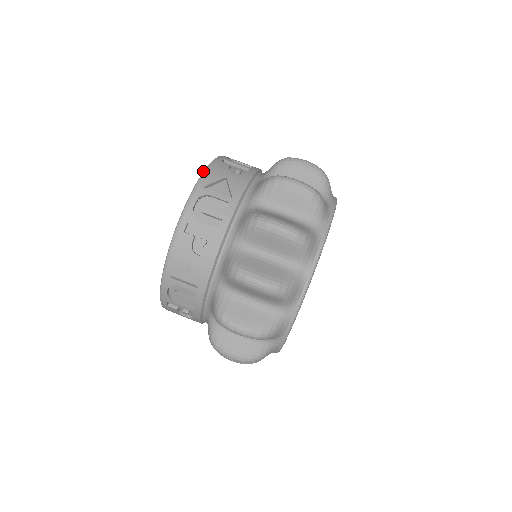
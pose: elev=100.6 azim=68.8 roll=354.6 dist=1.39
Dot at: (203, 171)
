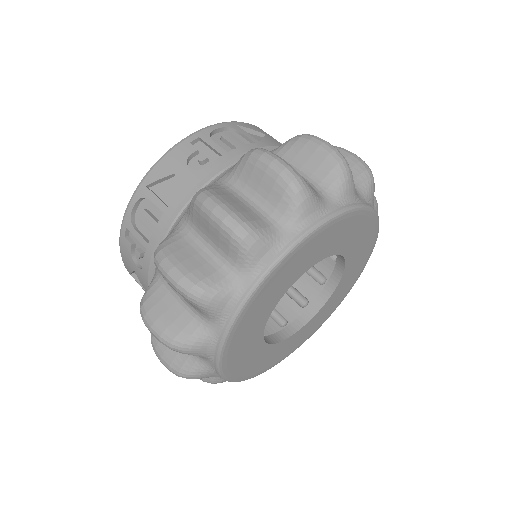
Dot at: (158, 160)
